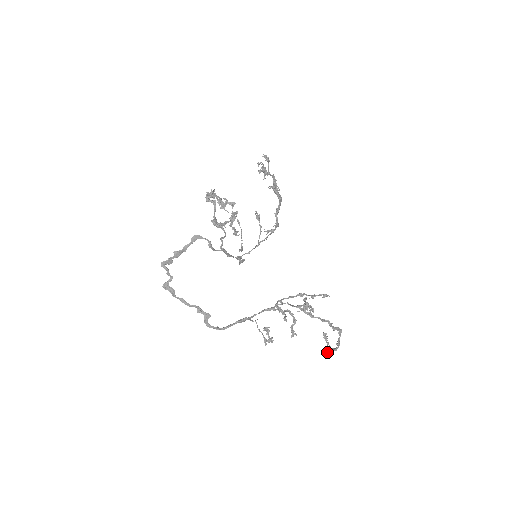
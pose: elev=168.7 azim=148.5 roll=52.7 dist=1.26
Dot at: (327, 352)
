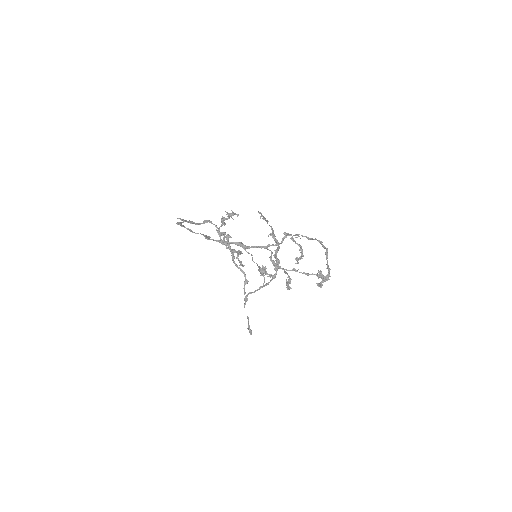
Dot at: (318, 274)
